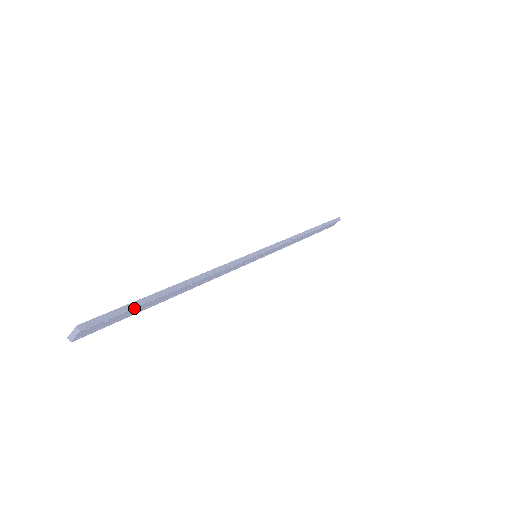
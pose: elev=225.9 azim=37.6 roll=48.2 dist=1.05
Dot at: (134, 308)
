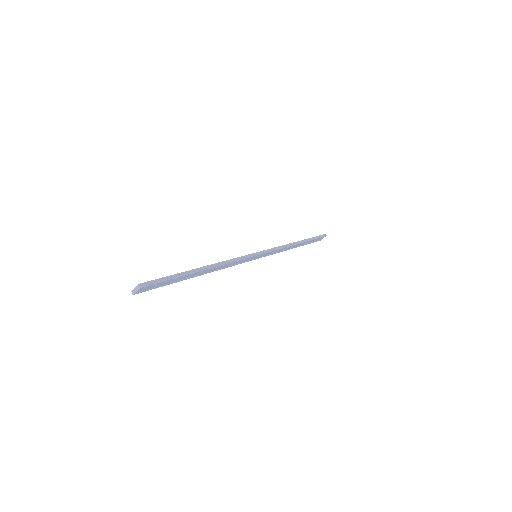
Dot at: (172, 279)
